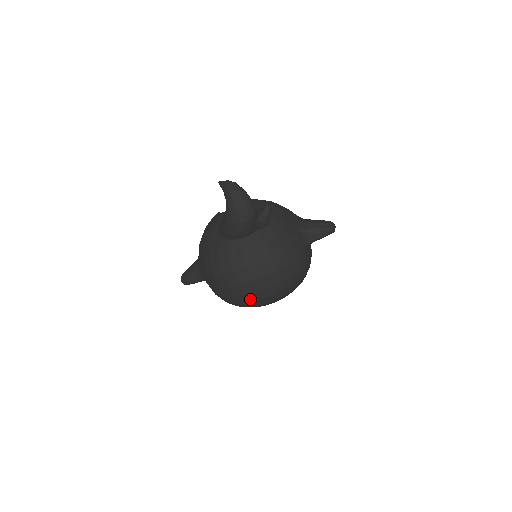
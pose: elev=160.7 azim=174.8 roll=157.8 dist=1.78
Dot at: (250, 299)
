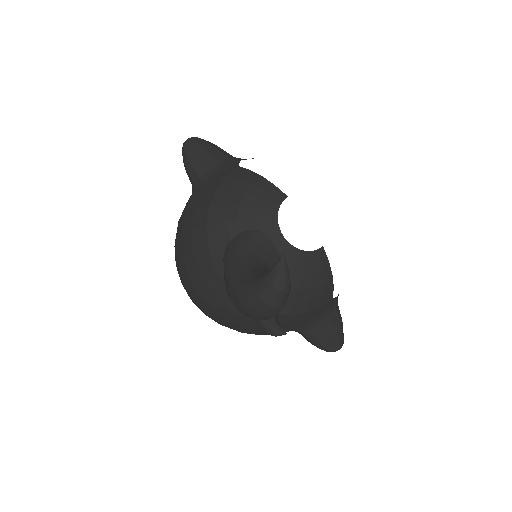
Dot at: occluded
